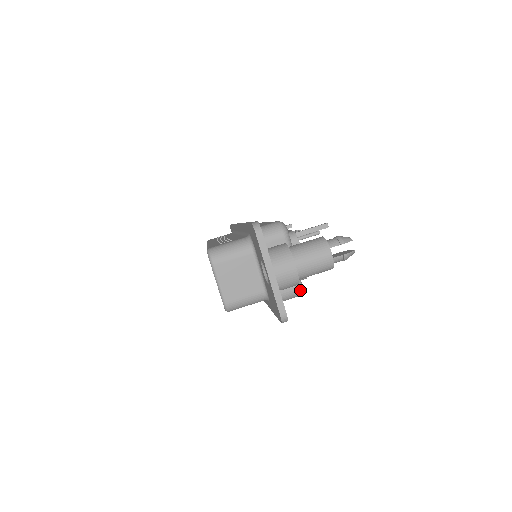
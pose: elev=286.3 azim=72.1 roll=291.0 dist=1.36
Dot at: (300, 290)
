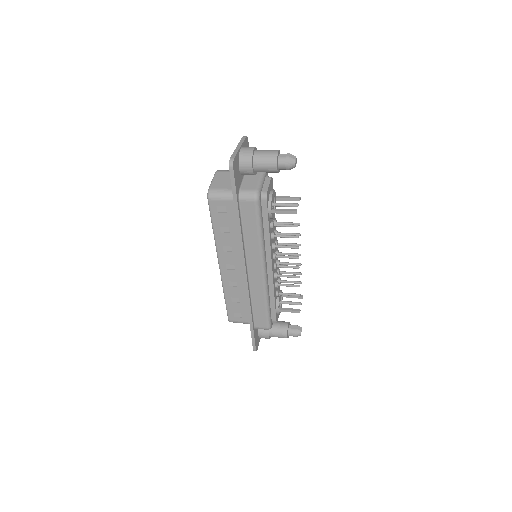
Dot at: (257, 192)
